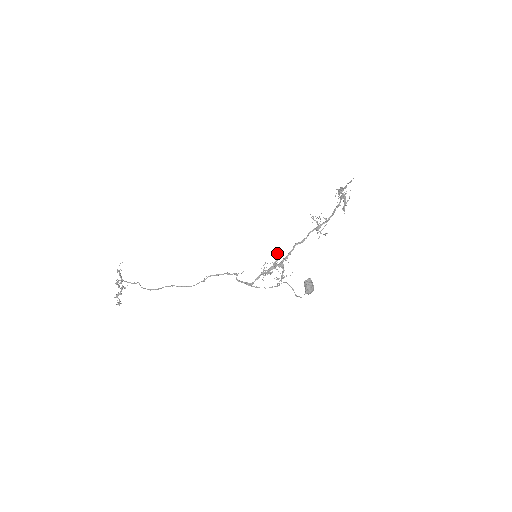
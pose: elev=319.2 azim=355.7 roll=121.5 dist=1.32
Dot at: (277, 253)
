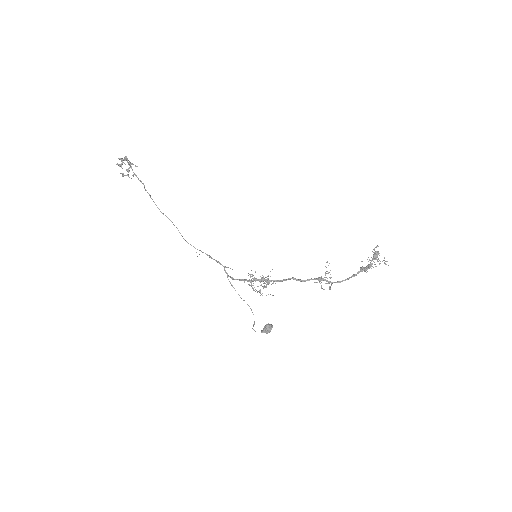
Dot at: occluded
